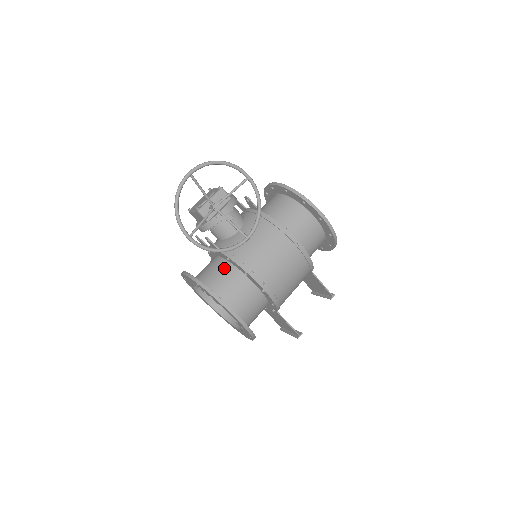
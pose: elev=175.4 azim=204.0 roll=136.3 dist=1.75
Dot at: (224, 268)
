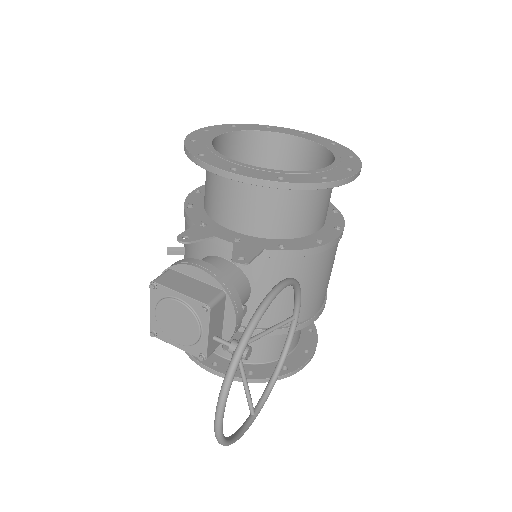
Dot at: occluded
